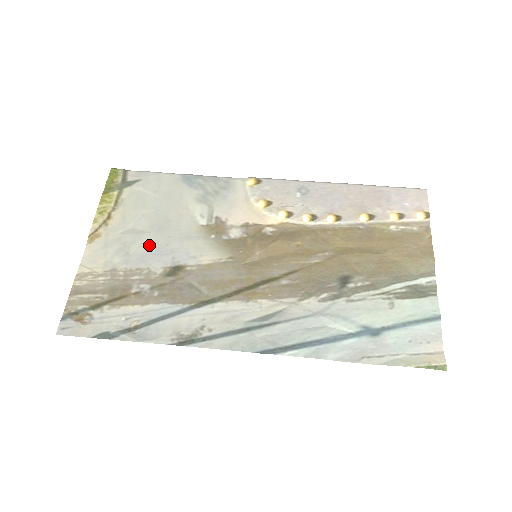
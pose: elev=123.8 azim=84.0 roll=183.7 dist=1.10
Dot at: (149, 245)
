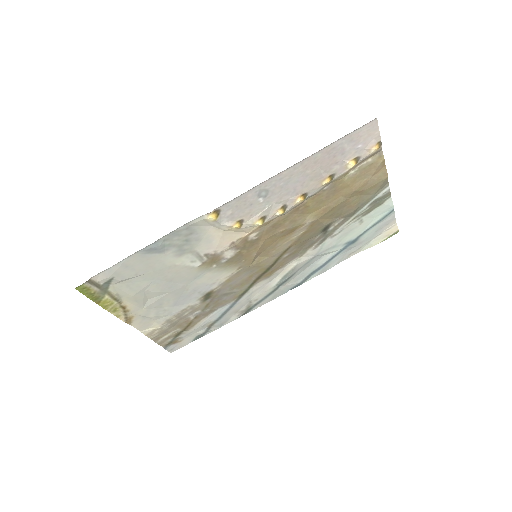
Dot at: (174, 299)
